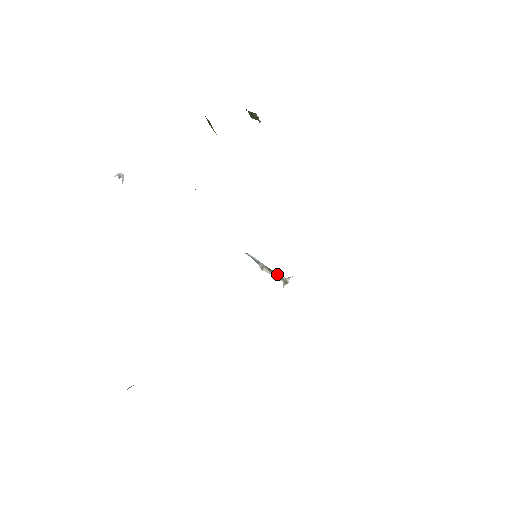
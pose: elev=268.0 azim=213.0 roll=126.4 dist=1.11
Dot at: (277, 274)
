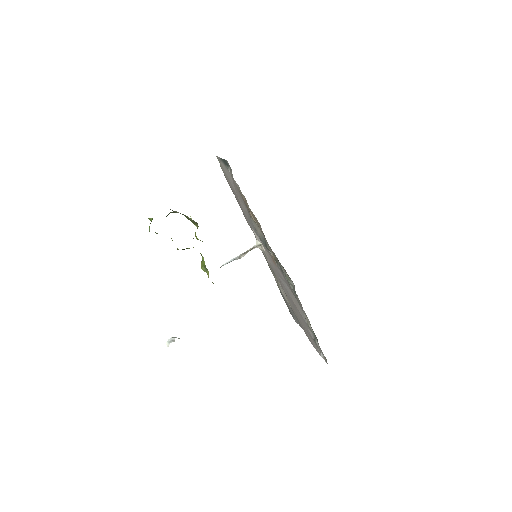
Dot at: (251, 249)
